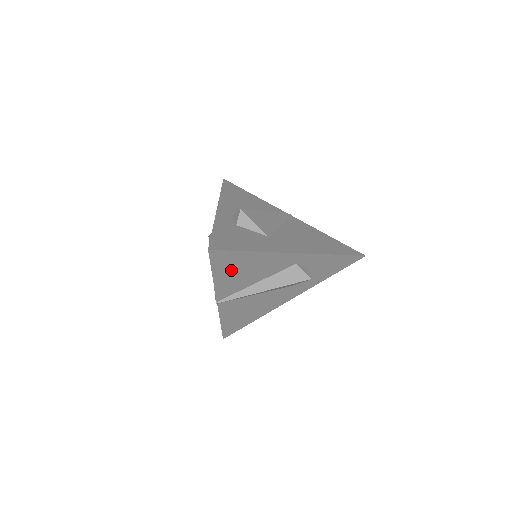
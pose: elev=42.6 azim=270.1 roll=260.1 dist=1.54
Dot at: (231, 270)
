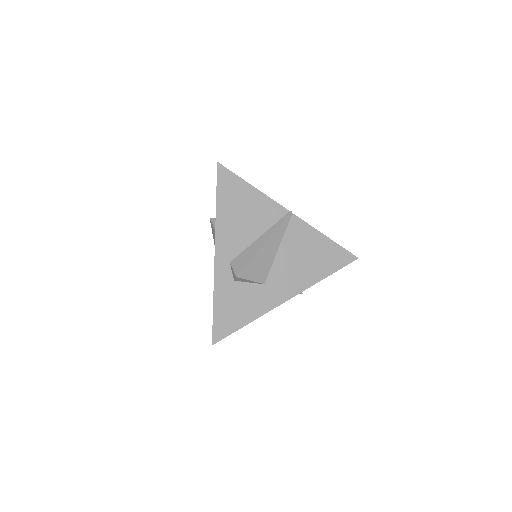
Dot at: occluded
